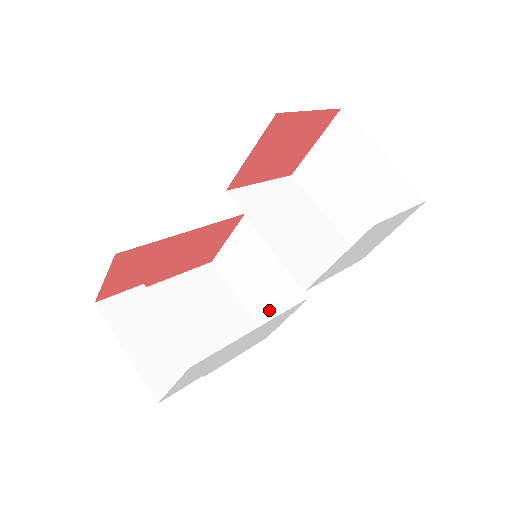
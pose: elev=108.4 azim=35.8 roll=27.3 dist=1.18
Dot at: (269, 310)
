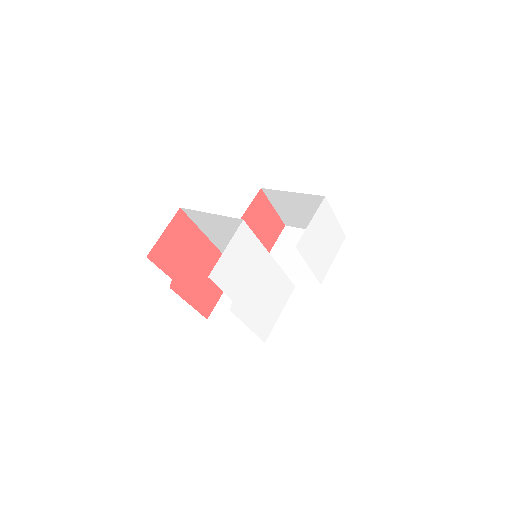
Dot at: occluded
